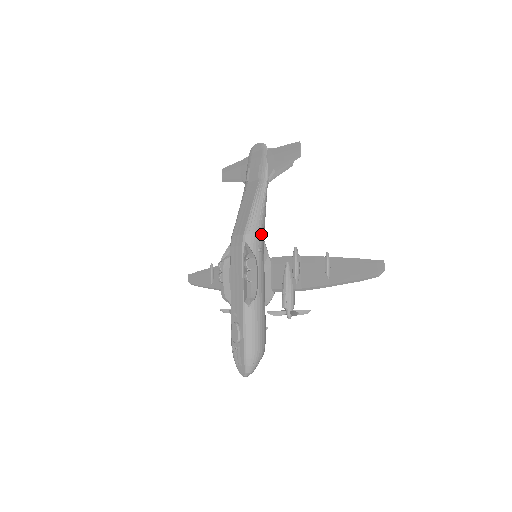
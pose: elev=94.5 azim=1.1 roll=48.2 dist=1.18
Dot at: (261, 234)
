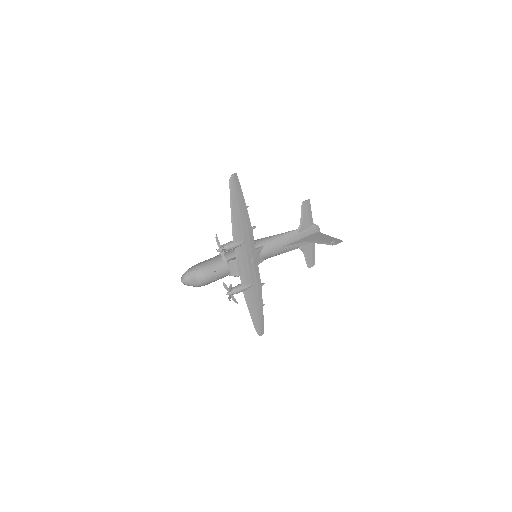
Dot at: (263, 240)
